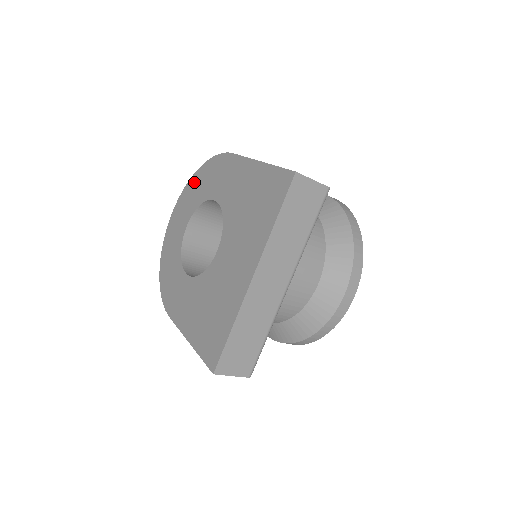
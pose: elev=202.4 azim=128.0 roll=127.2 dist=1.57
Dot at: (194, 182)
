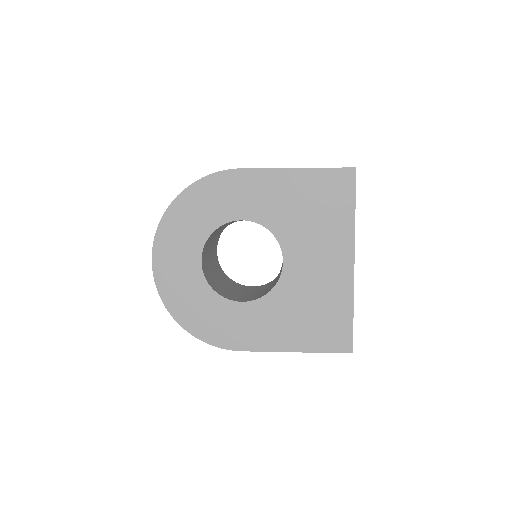
Dot at: (179, 212)
